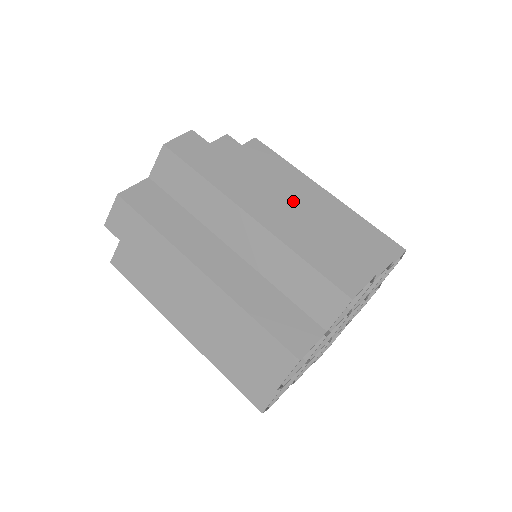
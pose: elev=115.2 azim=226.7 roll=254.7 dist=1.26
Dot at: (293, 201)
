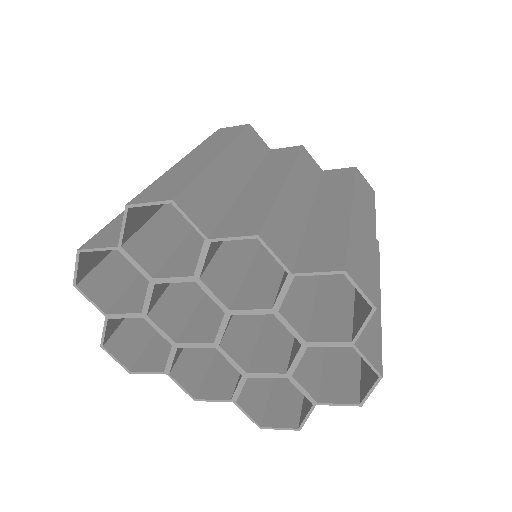
Dot at: (265, 181)
